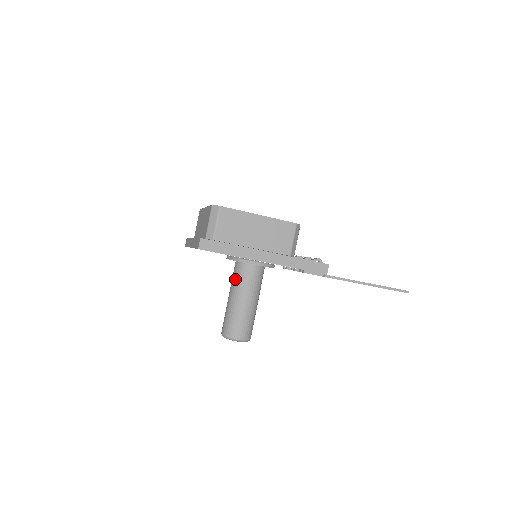
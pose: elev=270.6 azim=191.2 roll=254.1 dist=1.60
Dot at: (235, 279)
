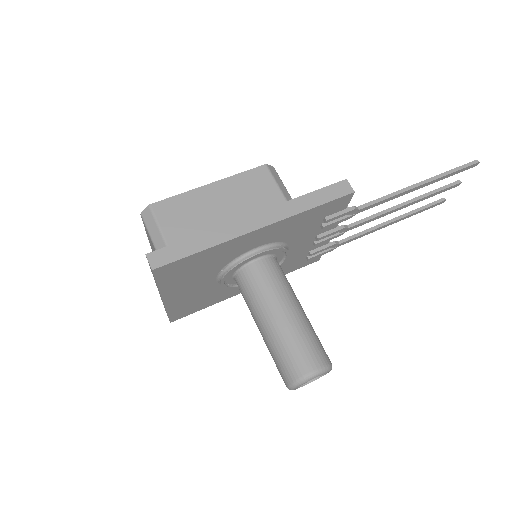
Dot at: (248, 298)
